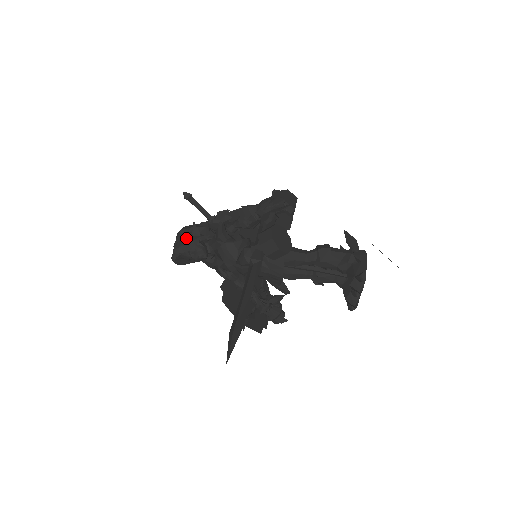
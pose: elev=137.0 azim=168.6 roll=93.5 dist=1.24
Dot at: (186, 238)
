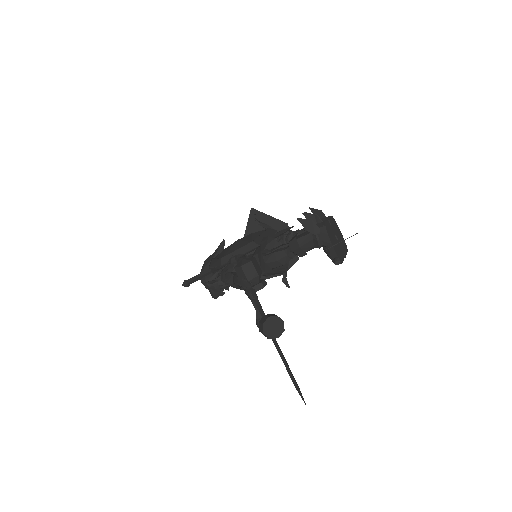
Dot at: (210, 288)
